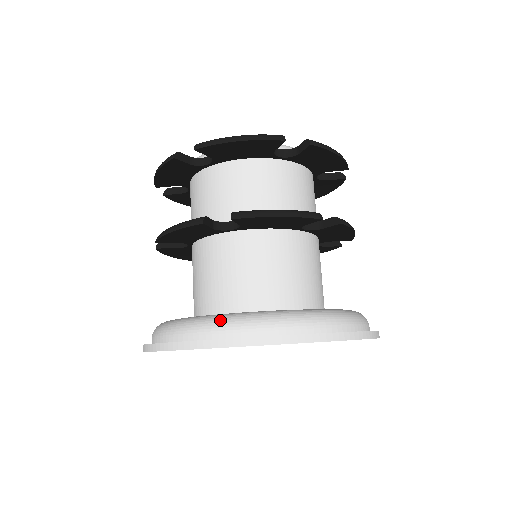
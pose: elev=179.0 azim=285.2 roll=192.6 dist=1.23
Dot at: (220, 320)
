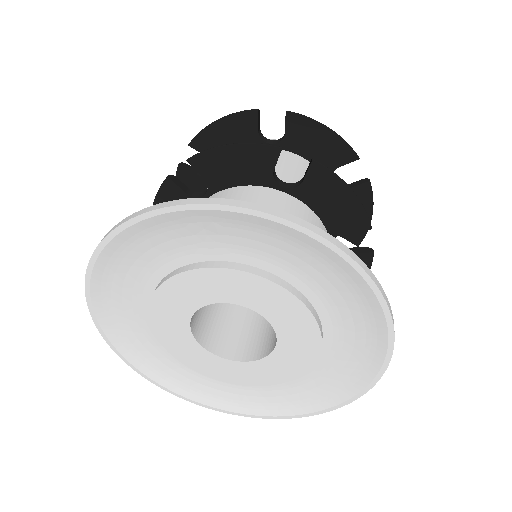
Dot at: occluded
